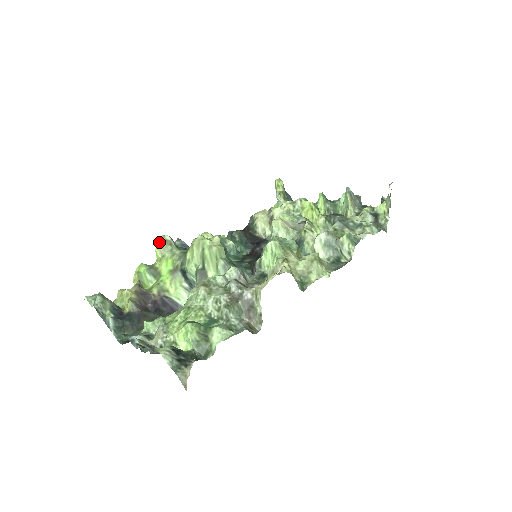
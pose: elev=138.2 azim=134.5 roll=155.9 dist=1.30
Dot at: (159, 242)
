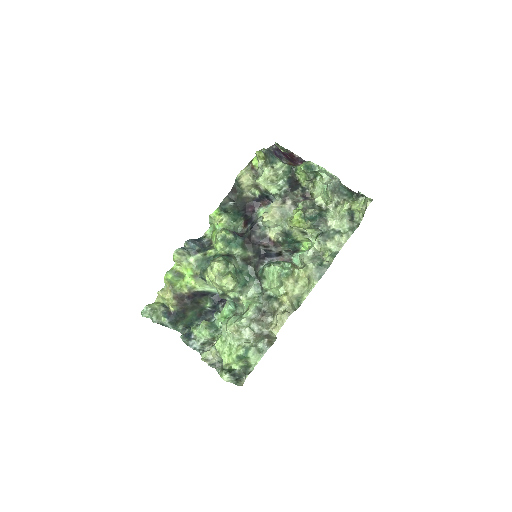
Dot at: (174, 257)
